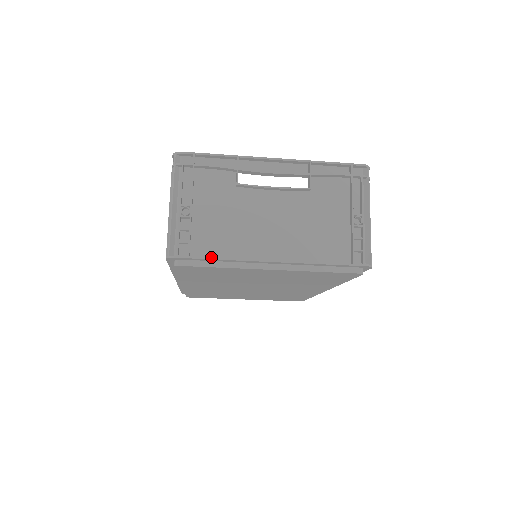
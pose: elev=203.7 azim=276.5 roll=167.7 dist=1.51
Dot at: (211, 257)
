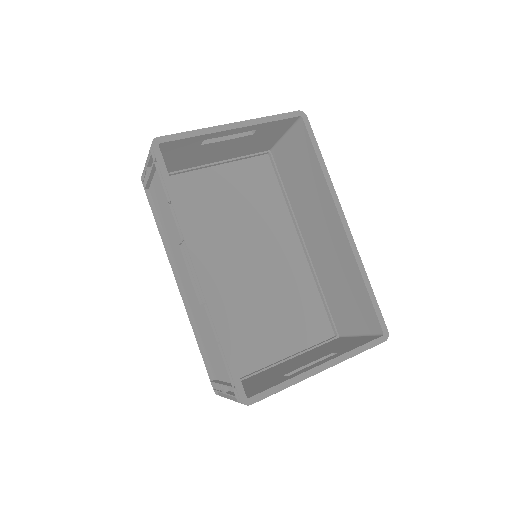
Dot at: occluded
